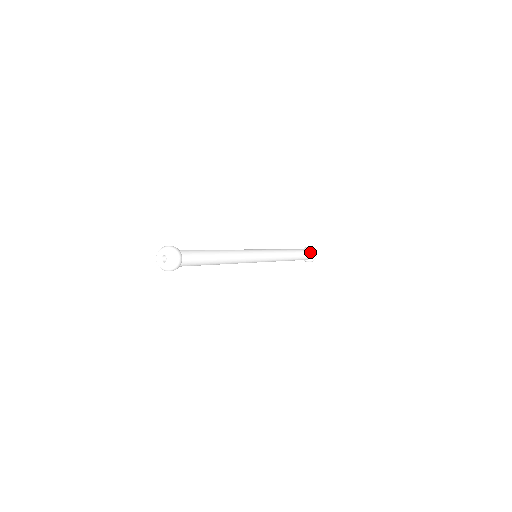
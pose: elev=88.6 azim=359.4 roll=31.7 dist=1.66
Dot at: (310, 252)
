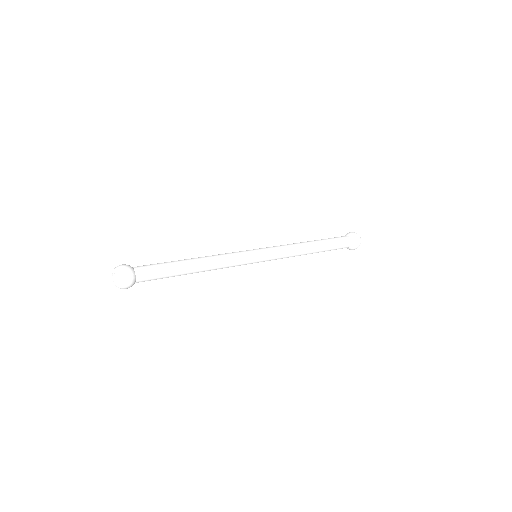
Dot at: (345, 236)
